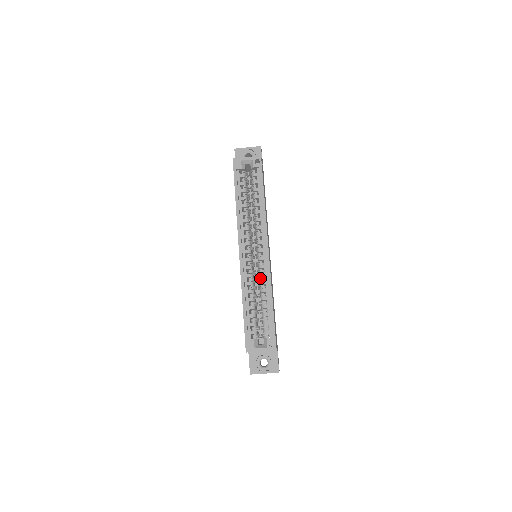
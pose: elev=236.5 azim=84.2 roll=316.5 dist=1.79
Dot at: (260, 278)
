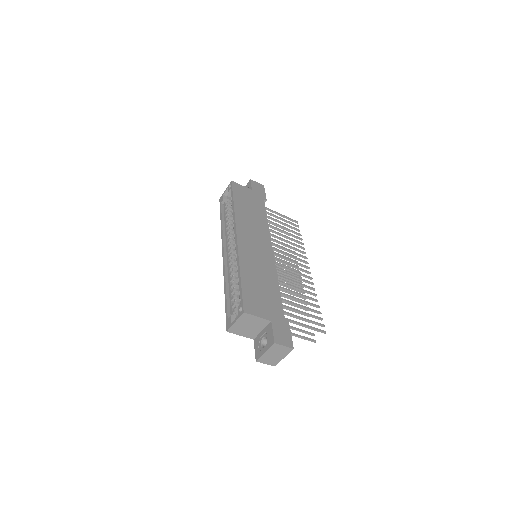
Dot at: occluded
